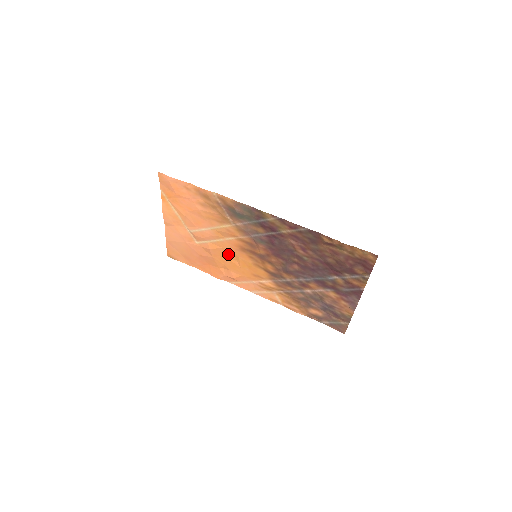
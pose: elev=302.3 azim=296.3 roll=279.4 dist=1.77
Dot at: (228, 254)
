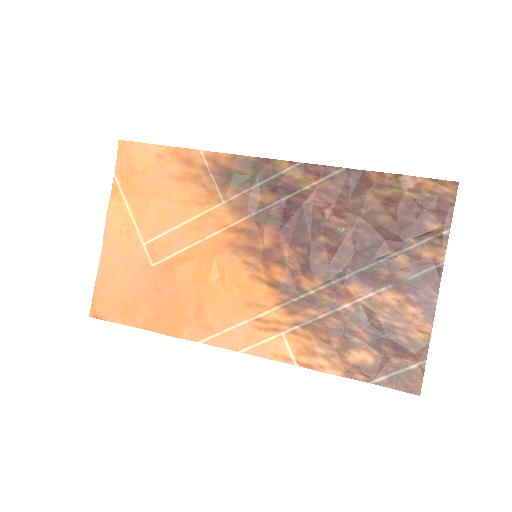
Dot at: (206, 269)
